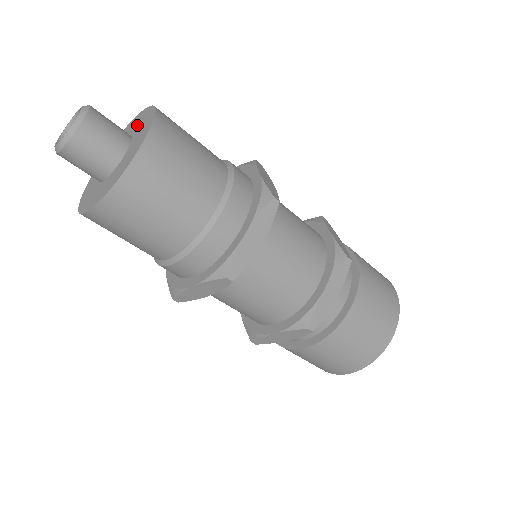
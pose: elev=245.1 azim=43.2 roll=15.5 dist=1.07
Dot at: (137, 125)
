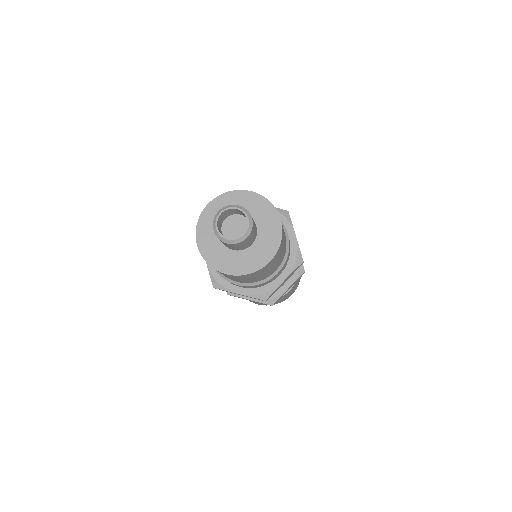
Dot at: (258, 213)
